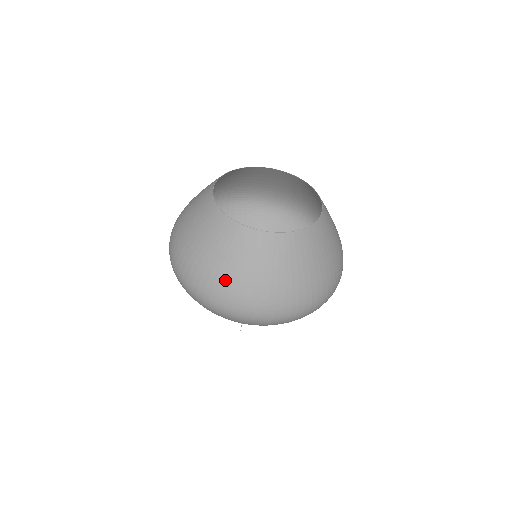
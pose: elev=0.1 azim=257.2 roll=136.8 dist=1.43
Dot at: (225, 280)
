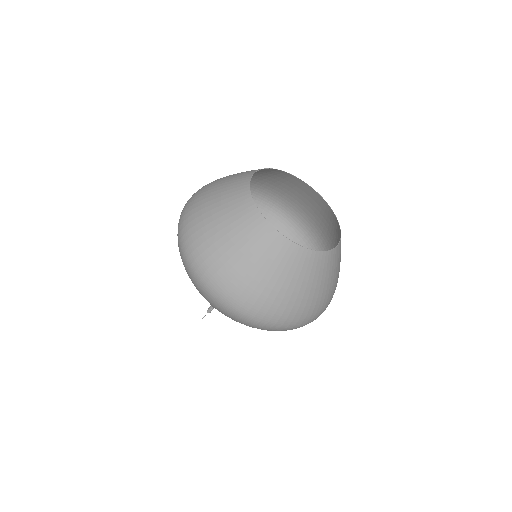
Dot at: (232, 269)
